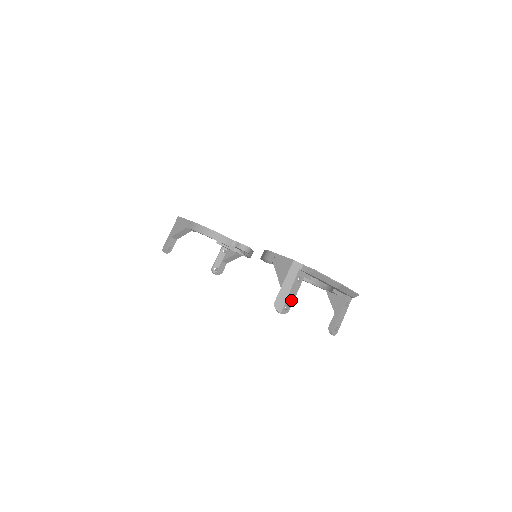
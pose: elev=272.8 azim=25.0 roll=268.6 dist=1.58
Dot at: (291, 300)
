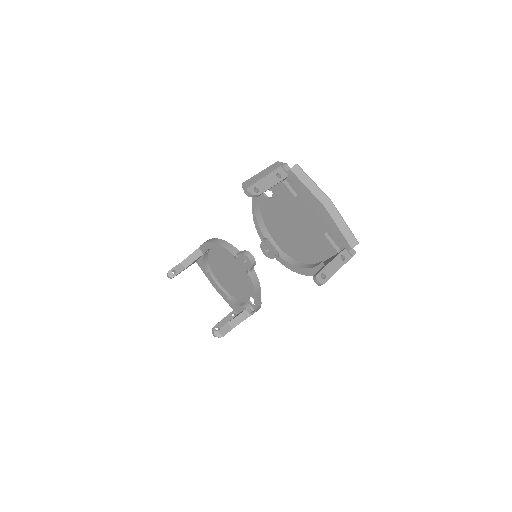
Dot at: (263, 187)
